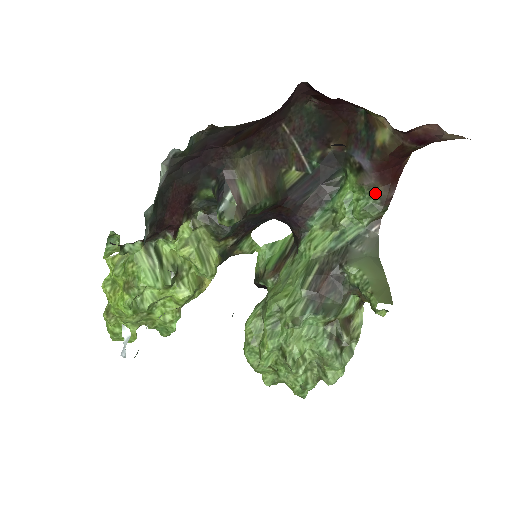
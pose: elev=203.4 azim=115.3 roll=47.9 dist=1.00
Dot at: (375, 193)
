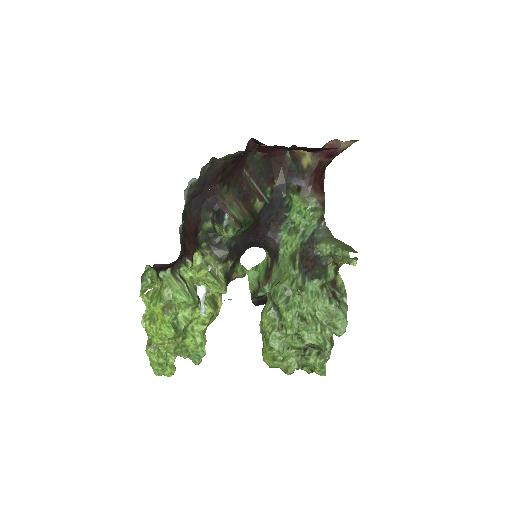
Dot at: (314, 200)
